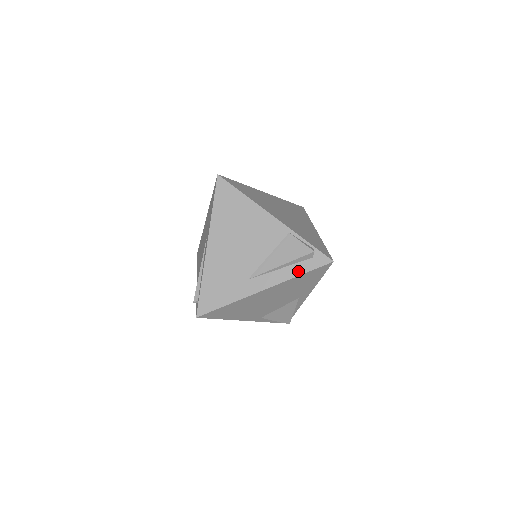
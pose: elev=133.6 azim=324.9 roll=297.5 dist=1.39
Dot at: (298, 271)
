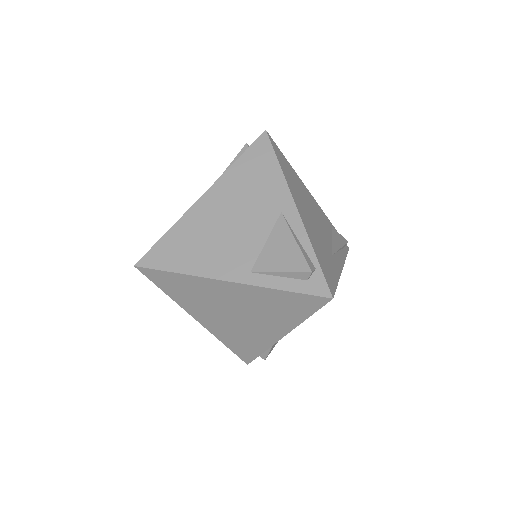
Dot at: (235, 163)
